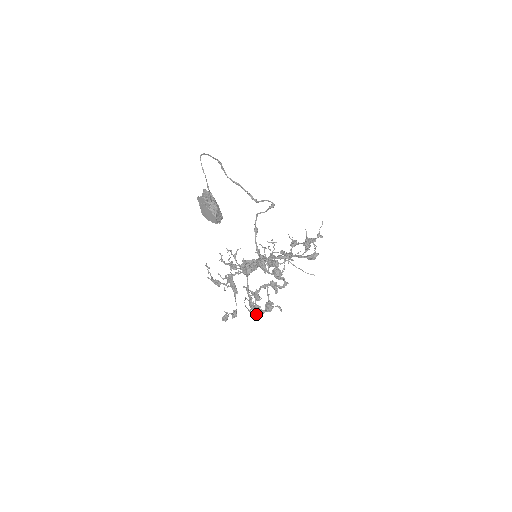
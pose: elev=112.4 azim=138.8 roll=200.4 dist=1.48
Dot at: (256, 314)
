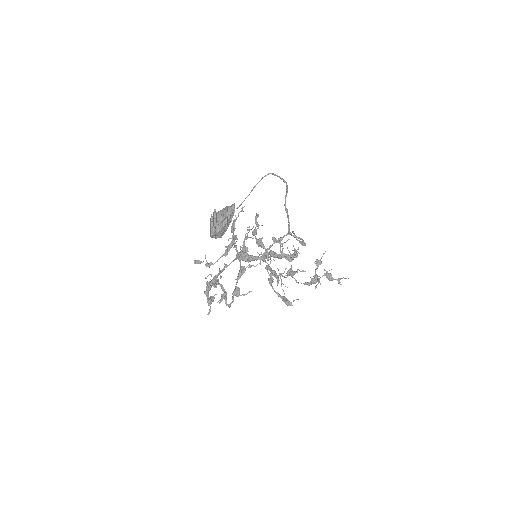
Dot at: occluded
